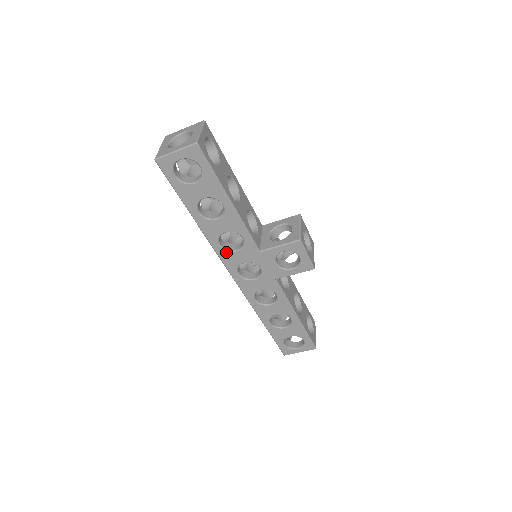
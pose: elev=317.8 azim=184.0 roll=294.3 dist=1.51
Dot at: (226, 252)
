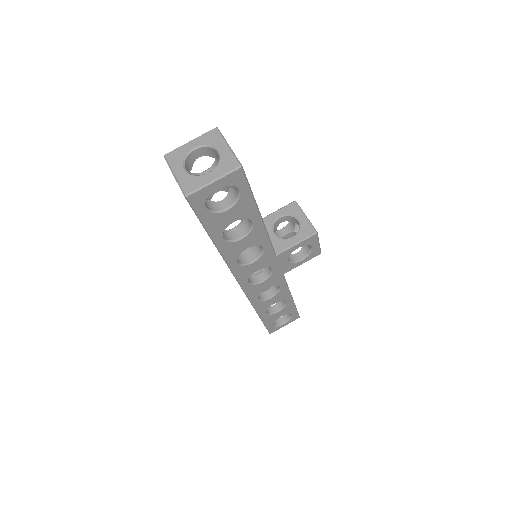
Dot at: (242, 267)
